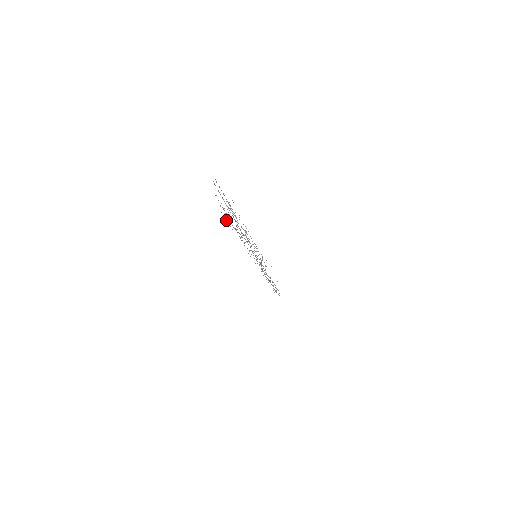
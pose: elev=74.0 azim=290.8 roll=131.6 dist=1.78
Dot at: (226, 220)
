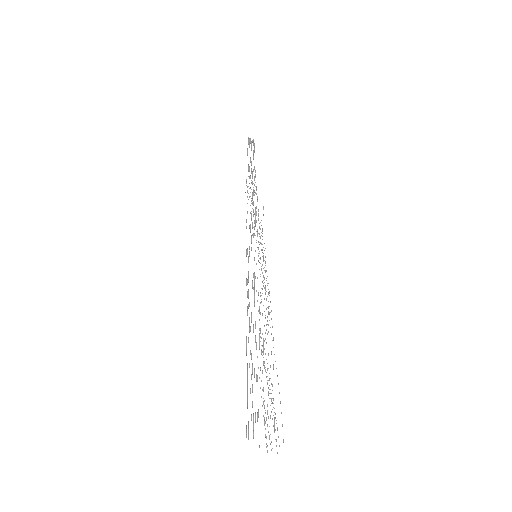
Dot at: (265, 422)
